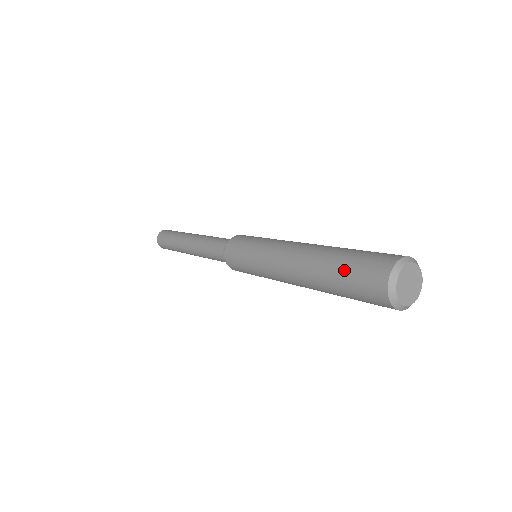
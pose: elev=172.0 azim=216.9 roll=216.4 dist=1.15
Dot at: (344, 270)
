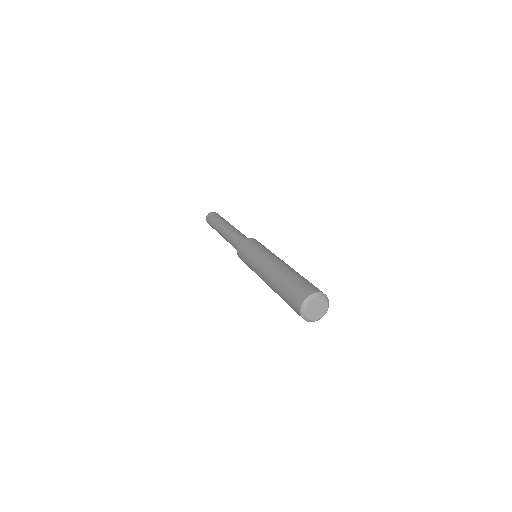
Dot at: (291, 283)
